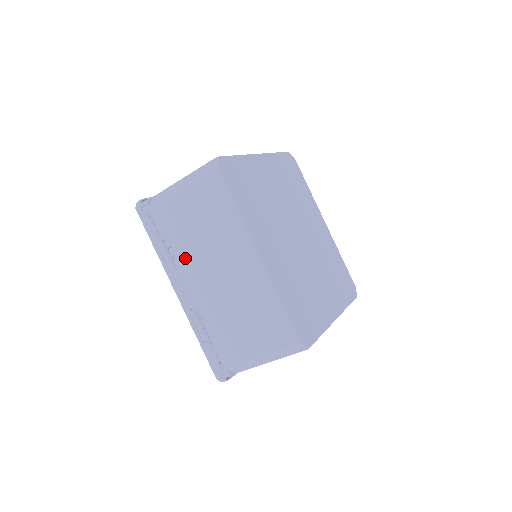
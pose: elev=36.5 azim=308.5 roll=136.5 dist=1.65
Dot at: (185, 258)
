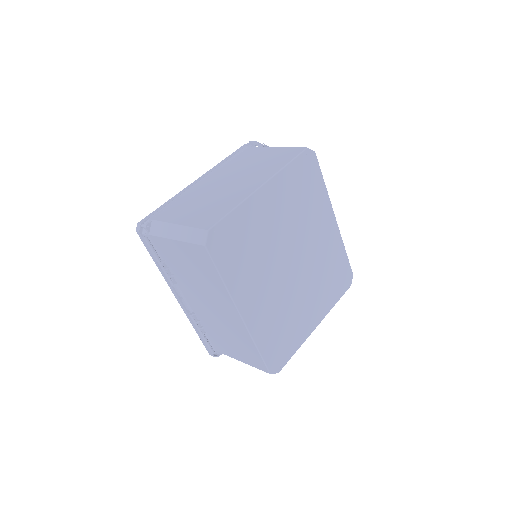
Dot at: (182, 281)
